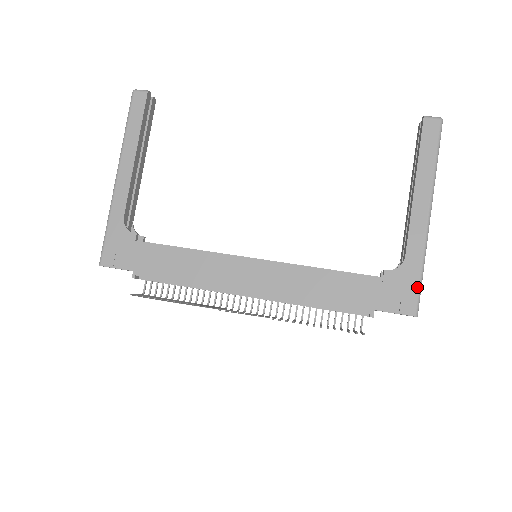
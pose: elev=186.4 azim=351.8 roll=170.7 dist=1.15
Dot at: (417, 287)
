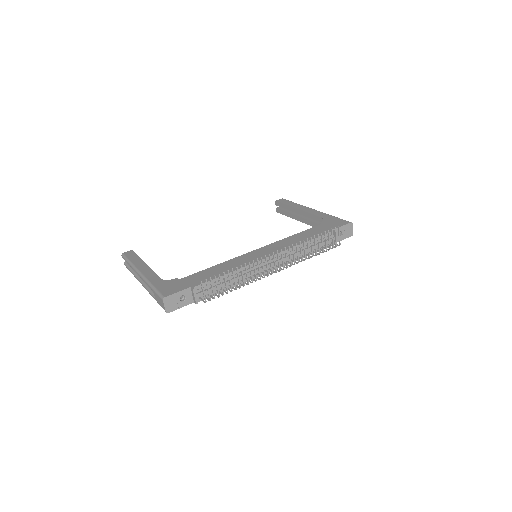
Dot at: (339, 219)
